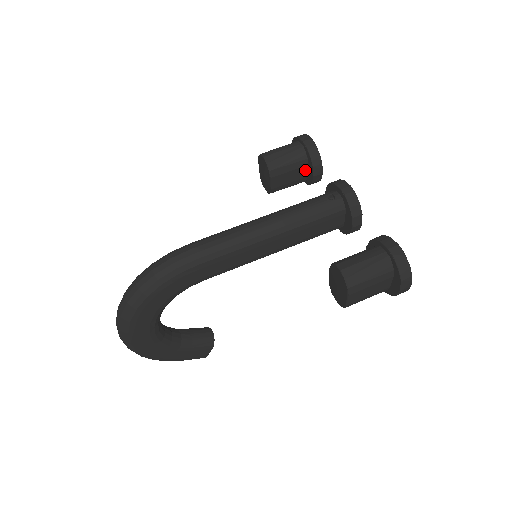
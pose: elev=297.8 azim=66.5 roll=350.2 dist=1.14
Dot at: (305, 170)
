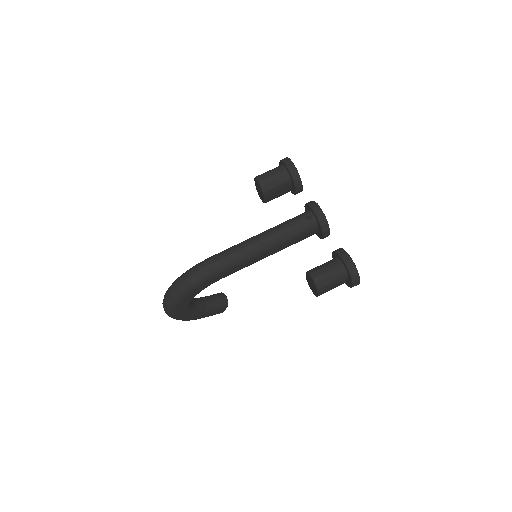
Dot at: (290, 187)
